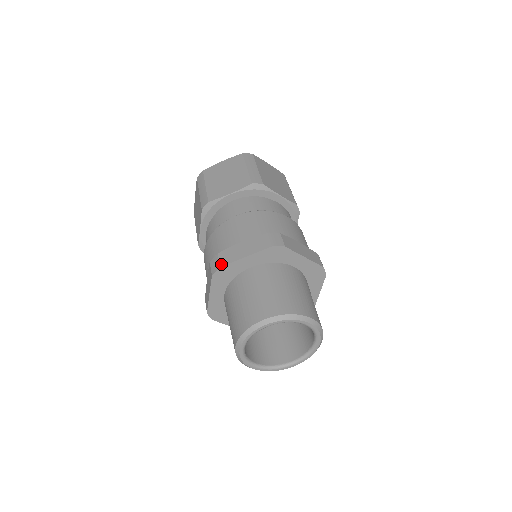
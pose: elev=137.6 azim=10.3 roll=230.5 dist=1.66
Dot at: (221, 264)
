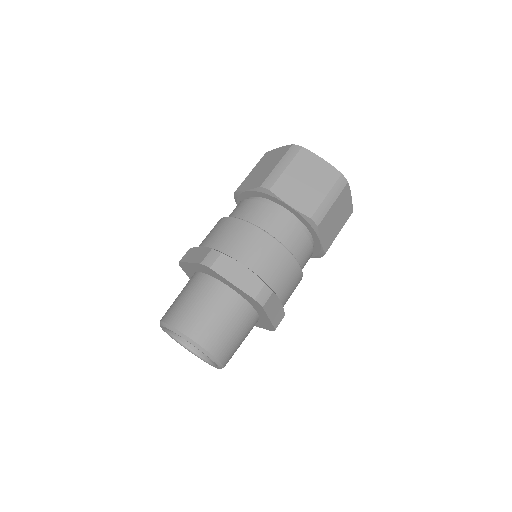
Dot at: (213, 267)
